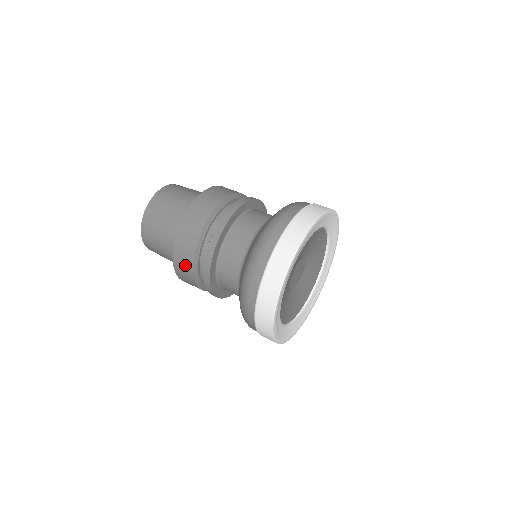
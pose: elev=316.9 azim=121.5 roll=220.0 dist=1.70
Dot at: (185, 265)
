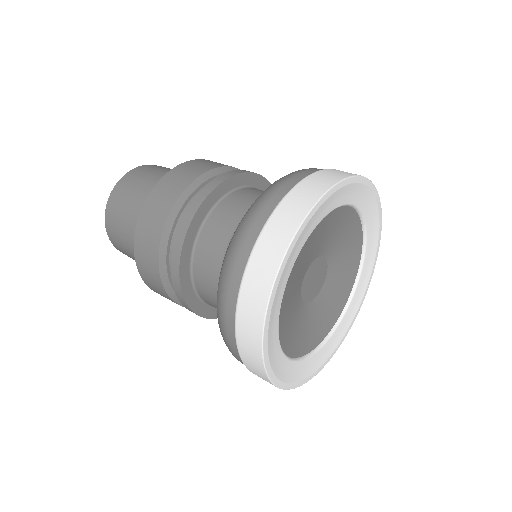
Dot at: (173, 188)
